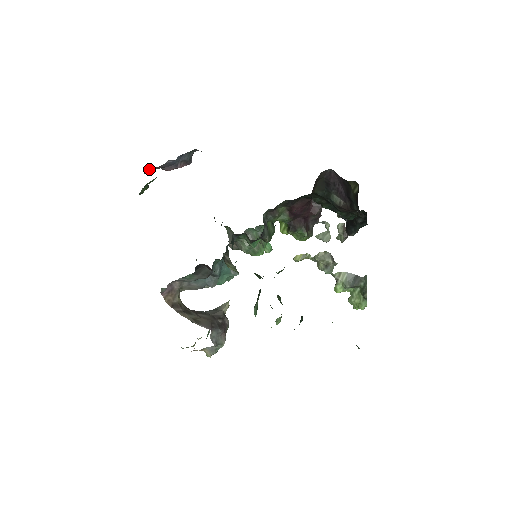
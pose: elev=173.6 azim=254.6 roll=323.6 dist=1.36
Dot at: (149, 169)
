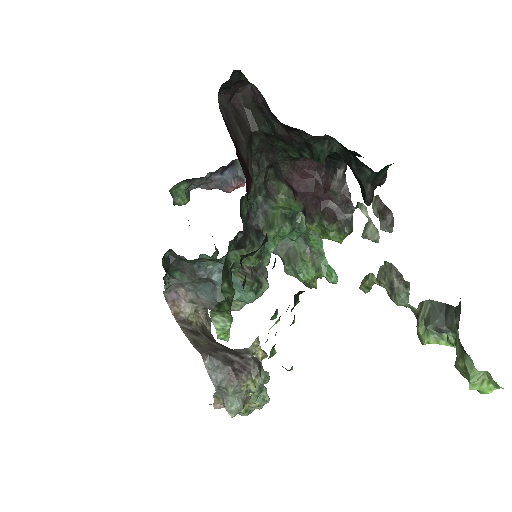
Dot at: (201, 187)
